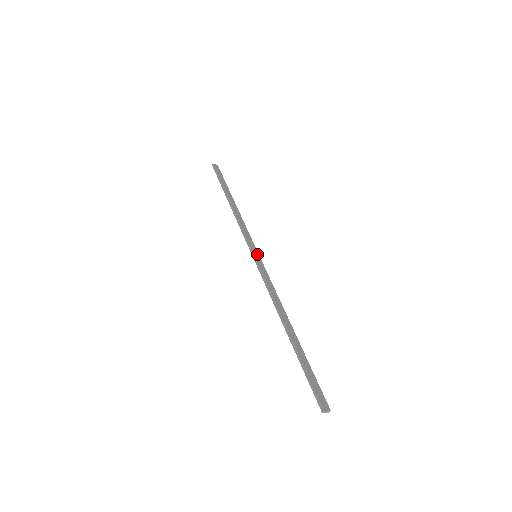
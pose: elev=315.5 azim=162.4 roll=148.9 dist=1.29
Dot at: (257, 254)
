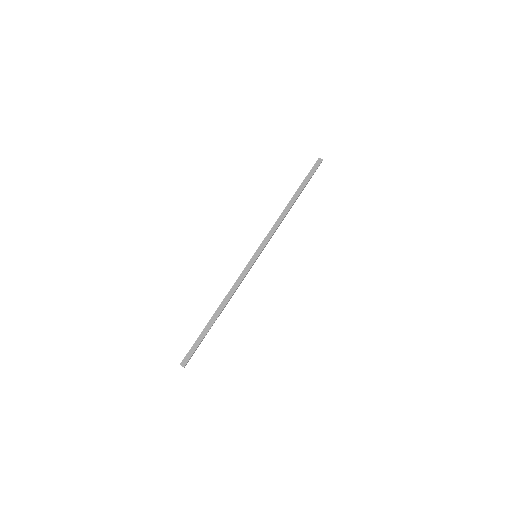
Dot at: (257, 255)
